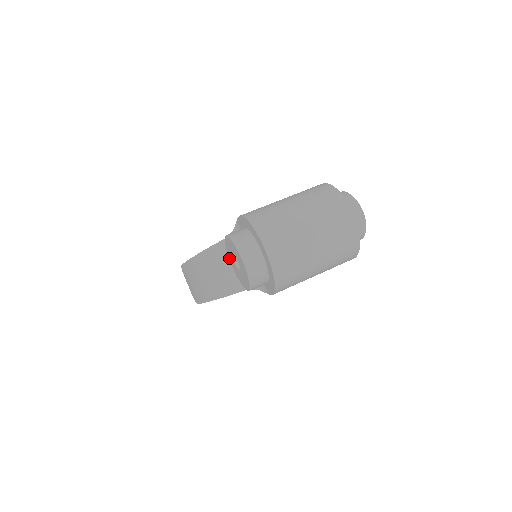
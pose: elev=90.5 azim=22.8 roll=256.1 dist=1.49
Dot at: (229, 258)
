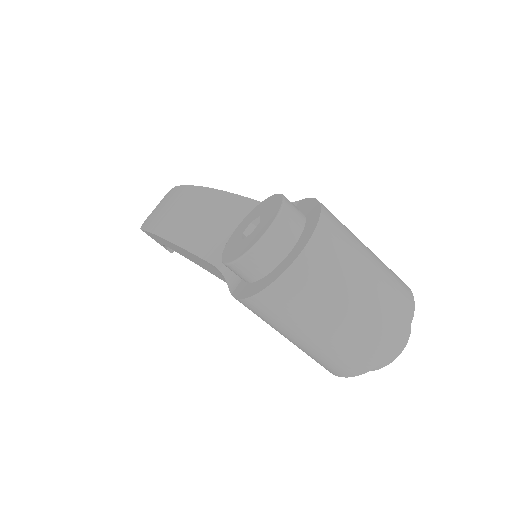
Dot at: (245, 218)
